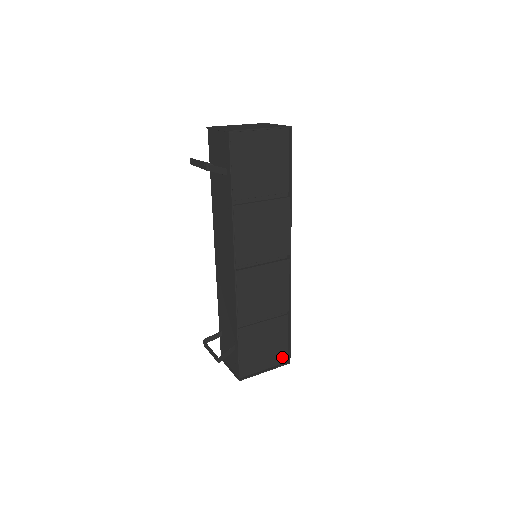
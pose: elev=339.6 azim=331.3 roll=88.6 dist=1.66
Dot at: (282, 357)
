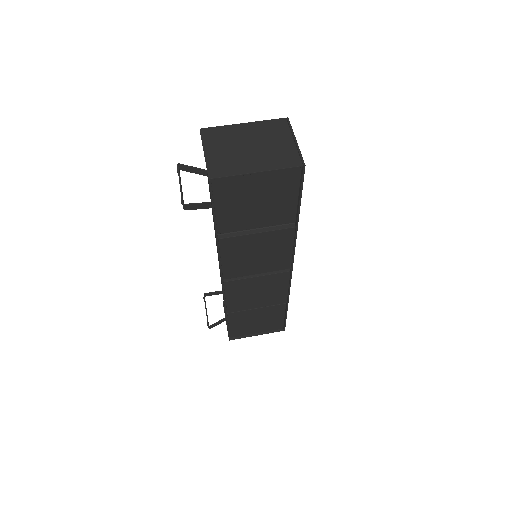
Dot at: (277, 326)
